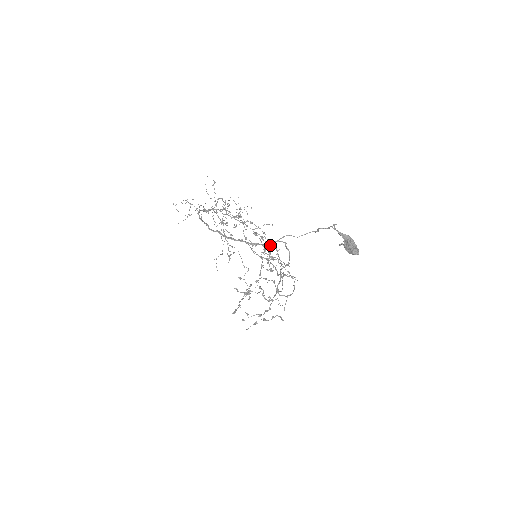
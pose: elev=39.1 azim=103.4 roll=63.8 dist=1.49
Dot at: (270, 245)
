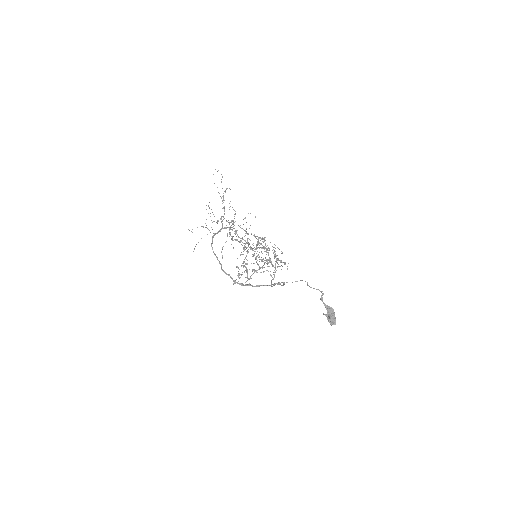
Dot at: (270, 285)
